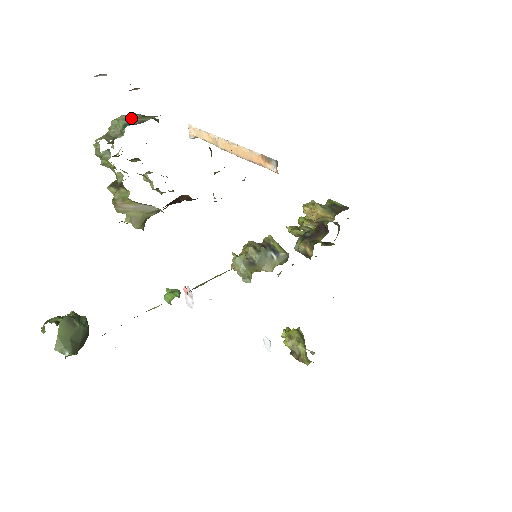
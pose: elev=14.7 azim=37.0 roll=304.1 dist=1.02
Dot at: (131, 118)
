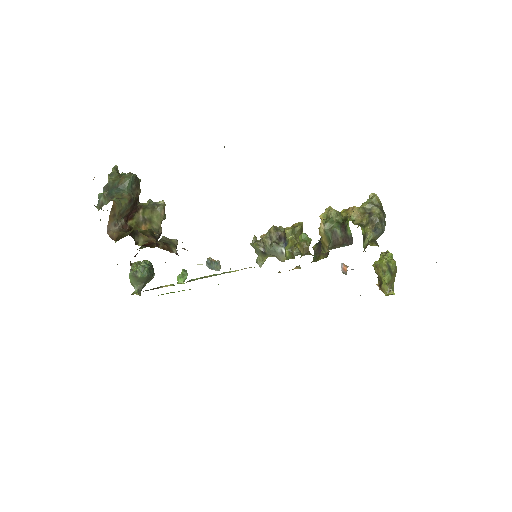
Dot at: (102, 194)
